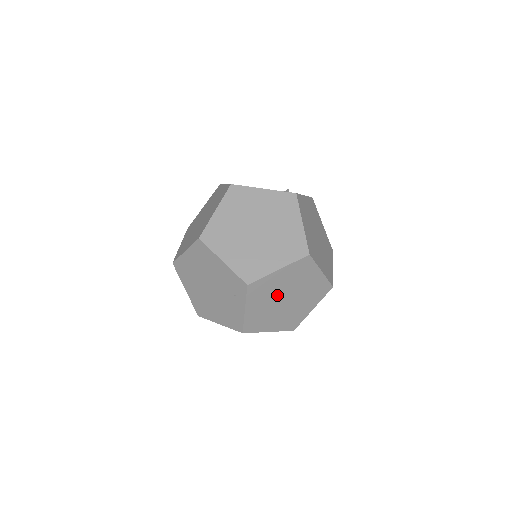
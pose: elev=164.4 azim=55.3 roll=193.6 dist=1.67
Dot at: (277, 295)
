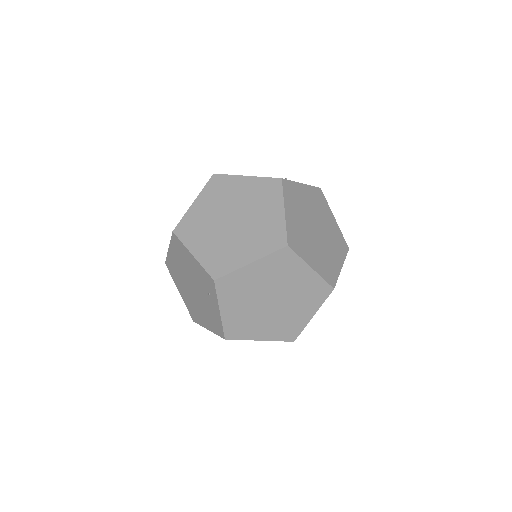
Dot at: (258, 295)
